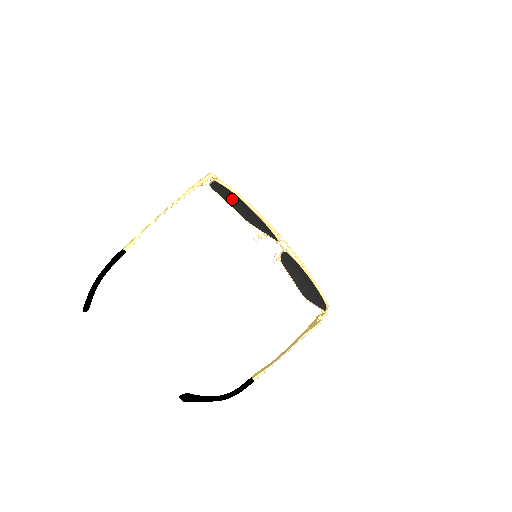
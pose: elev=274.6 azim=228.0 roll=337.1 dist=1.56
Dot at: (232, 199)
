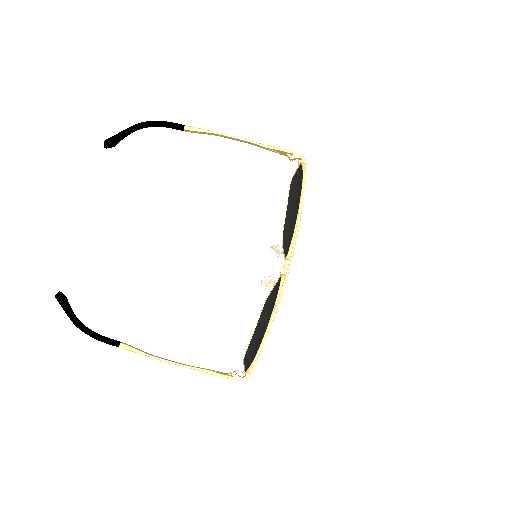
Dot at: (294, 199)
